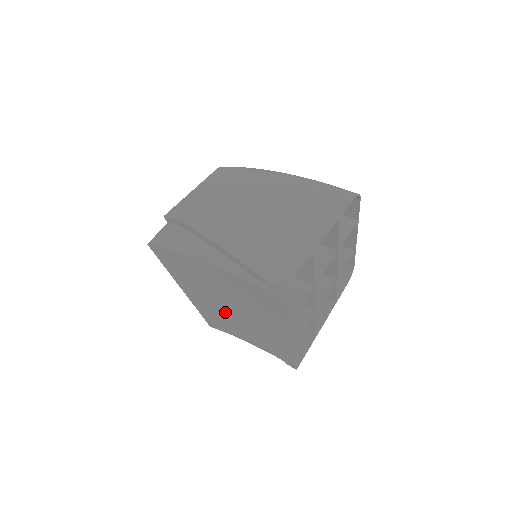
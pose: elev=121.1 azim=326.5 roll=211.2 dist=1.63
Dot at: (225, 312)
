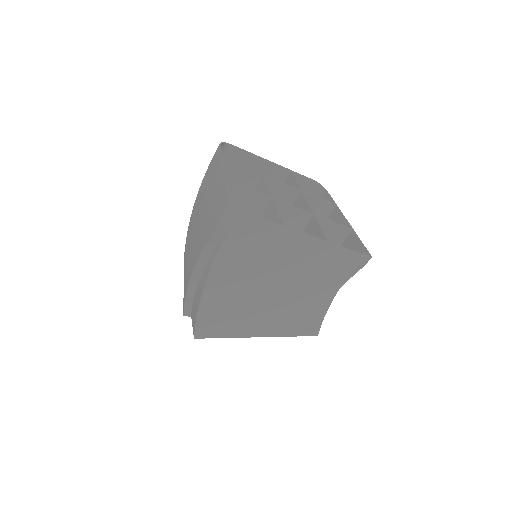
Dot at: (285, 300)
